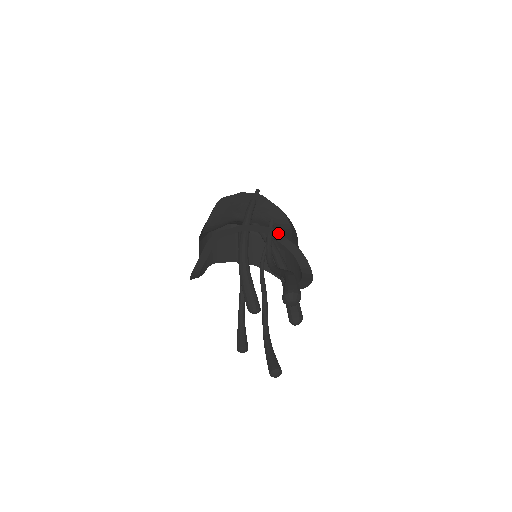
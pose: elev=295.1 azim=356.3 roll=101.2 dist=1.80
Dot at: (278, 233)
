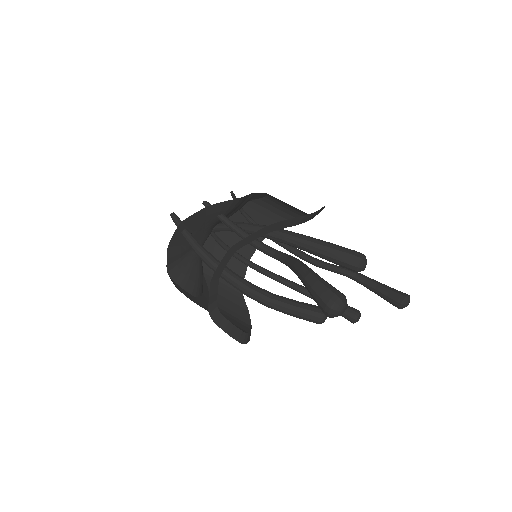
Dot at: (240, 241)
